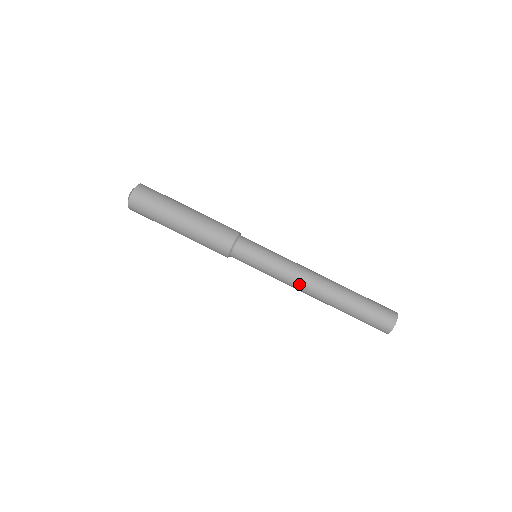
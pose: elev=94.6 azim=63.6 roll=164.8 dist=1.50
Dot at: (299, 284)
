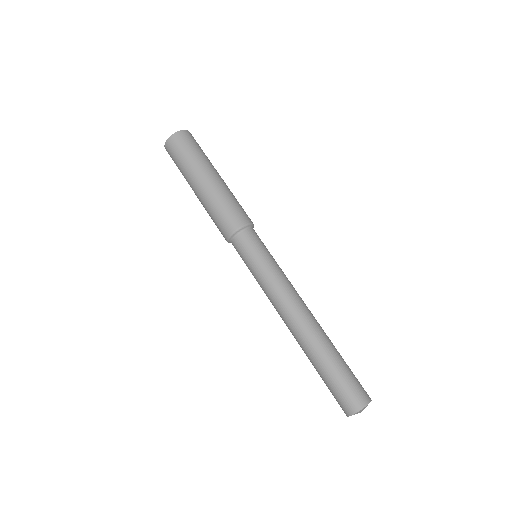
Dot at: (289, 301)
